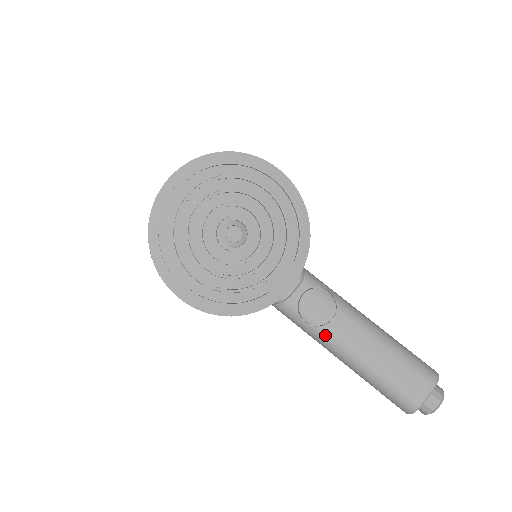
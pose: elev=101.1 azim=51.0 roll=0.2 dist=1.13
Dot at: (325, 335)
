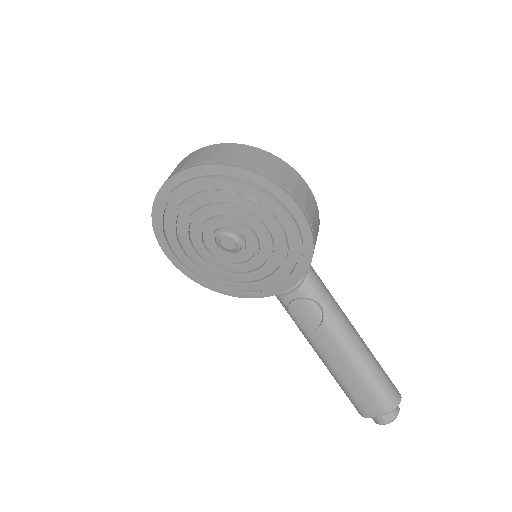
Dot at: (306, 336)
